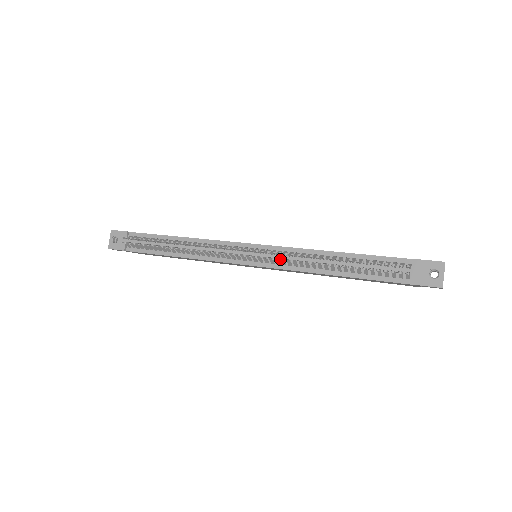
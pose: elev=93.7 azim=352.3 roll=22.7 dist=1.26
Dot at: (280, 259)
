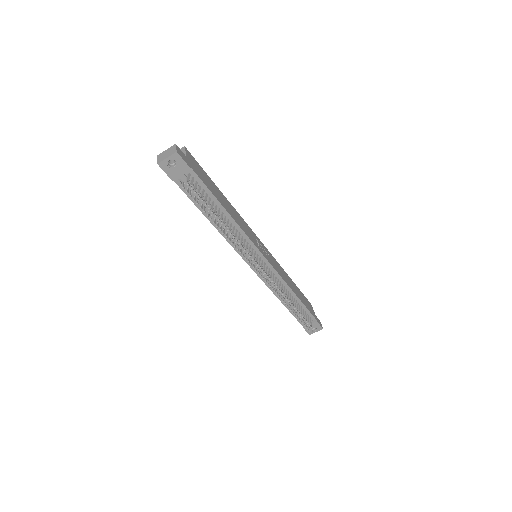
Dot at: occluded
